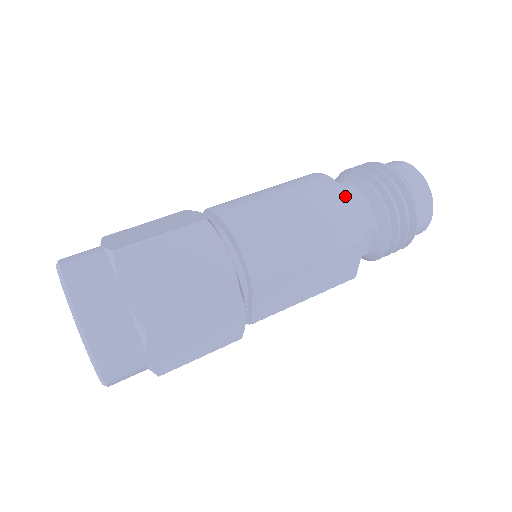
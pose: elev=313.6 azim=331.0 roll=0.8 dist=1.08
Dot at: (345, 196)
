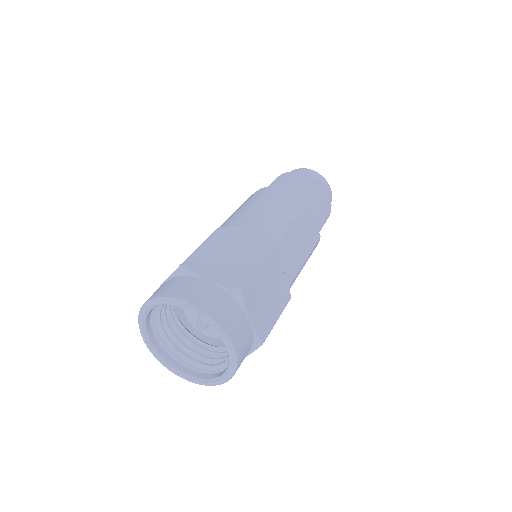
Dot at: (280, 187)
